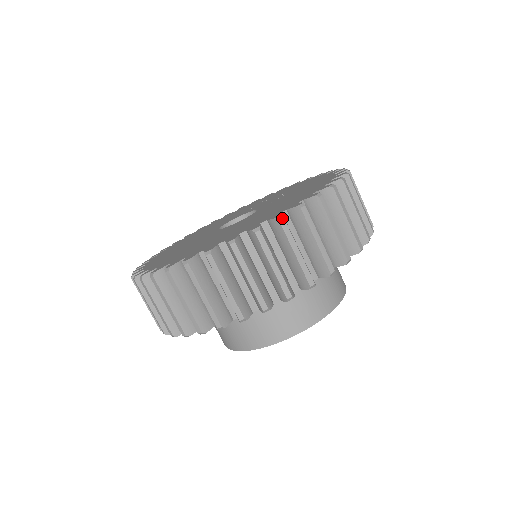
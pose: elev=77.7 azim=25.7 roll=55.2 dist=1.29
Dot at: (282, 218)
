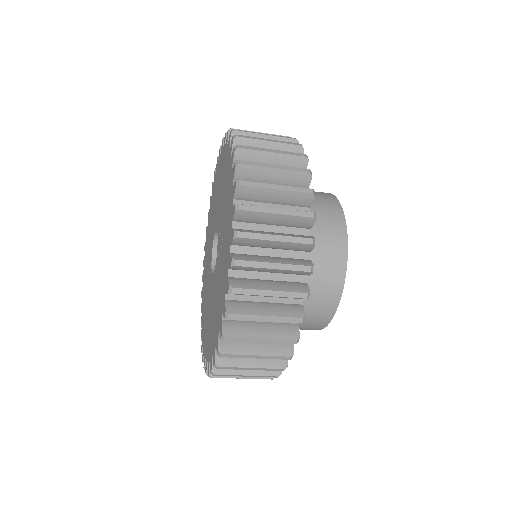
Dot at: occluded
